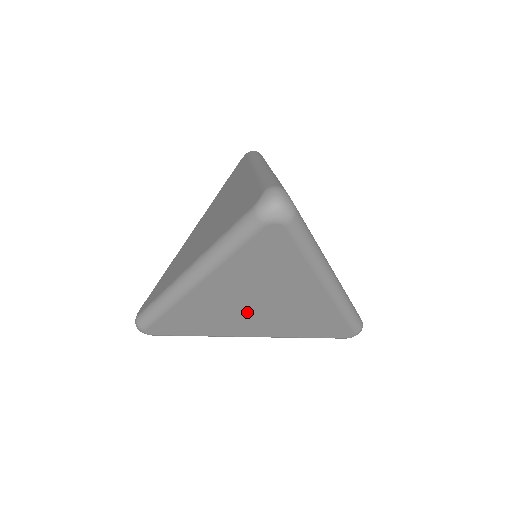
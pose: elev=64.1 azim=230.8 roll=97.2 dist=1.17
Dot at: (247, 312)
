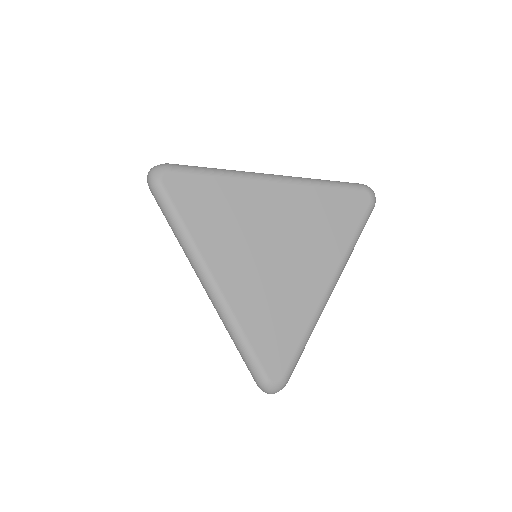
Dot at: (261, 246)
